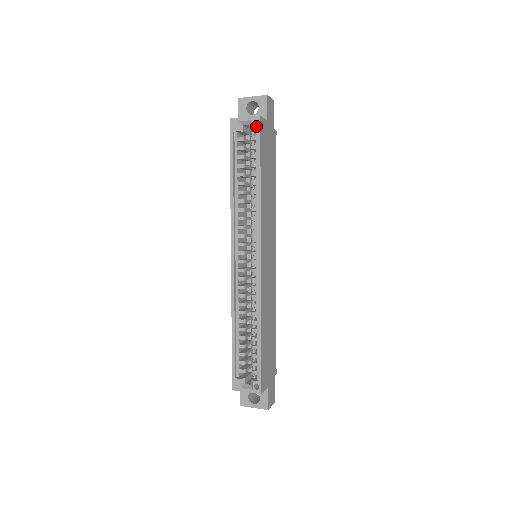
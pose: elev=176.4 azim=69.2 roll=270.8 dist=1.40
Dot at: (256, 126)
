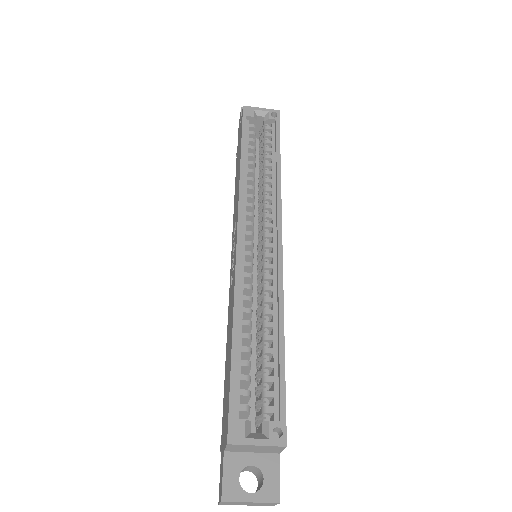
Dot at: occluded
